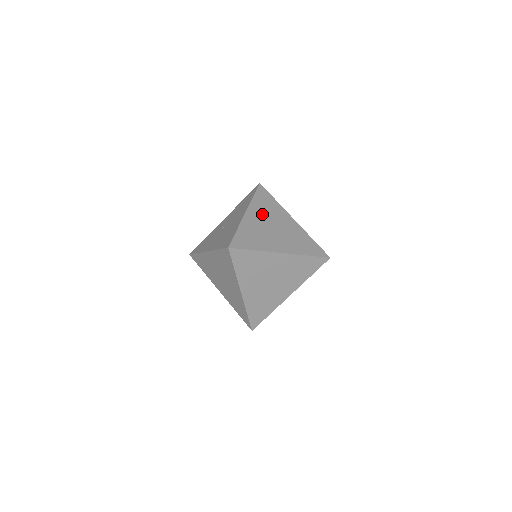
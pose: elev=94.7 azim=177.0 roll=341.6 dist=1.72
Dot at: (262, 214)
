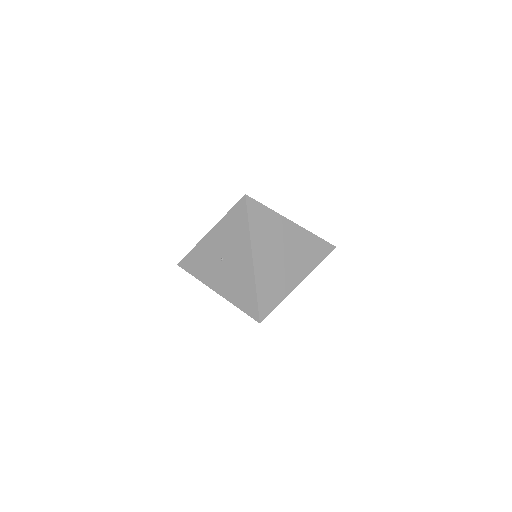
Dot at: (267, 246)
